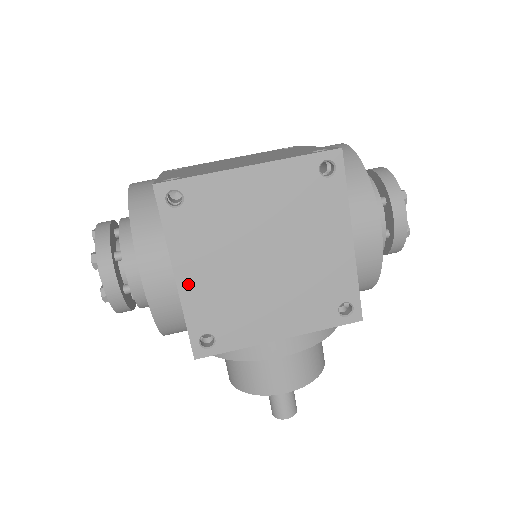
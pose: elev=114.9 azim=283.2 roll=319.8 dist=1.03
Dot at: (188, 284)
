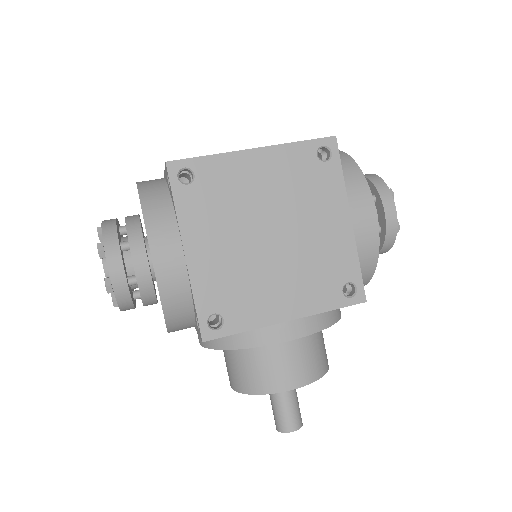
Dot at: (197, 260)
